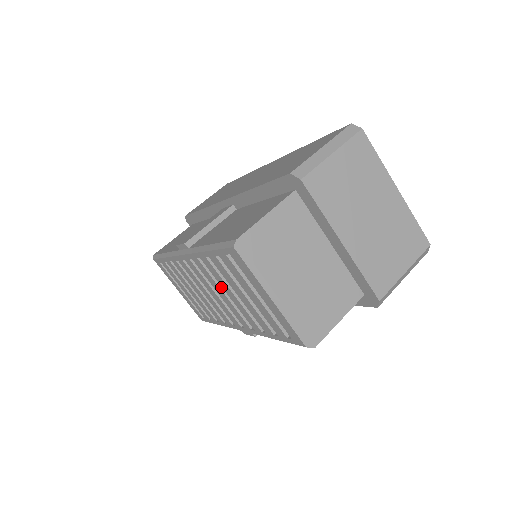
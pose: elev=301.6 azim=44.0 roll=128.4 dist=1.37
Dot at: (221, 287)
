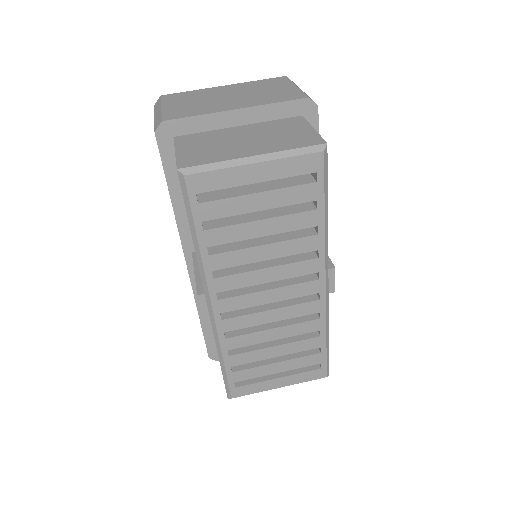
Dot at: (256, 269)
